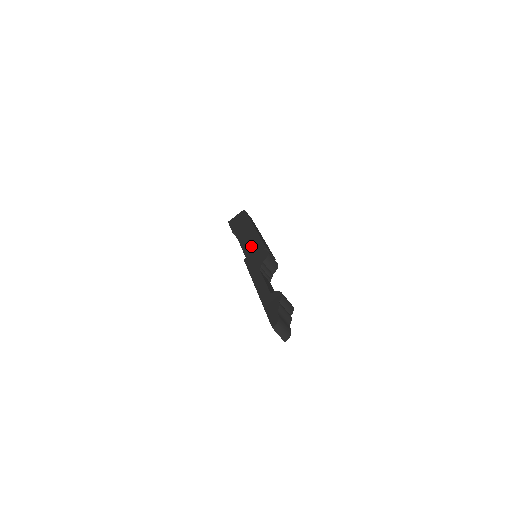
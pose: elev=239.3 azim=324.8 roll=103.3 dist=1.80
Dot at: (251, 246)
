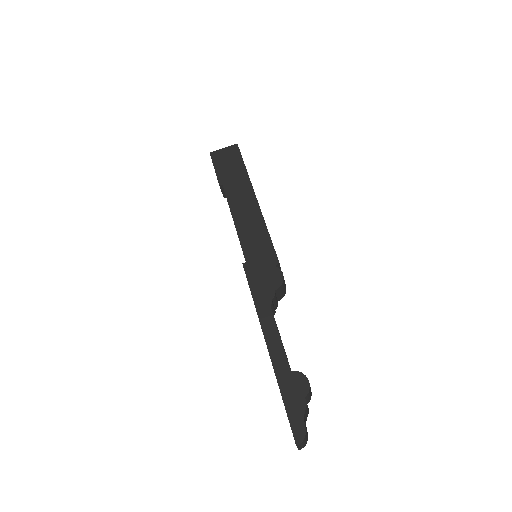
Dot at: (254, 241)
